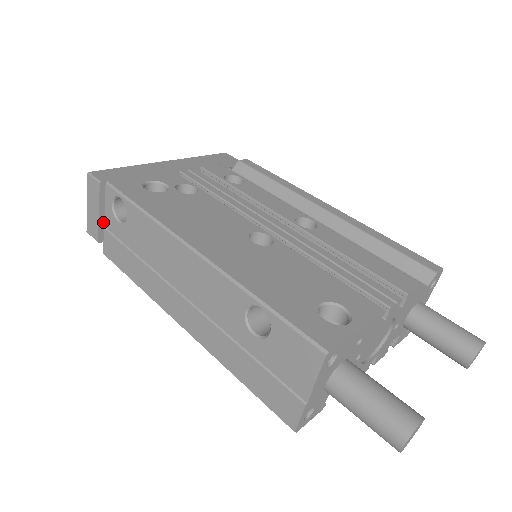
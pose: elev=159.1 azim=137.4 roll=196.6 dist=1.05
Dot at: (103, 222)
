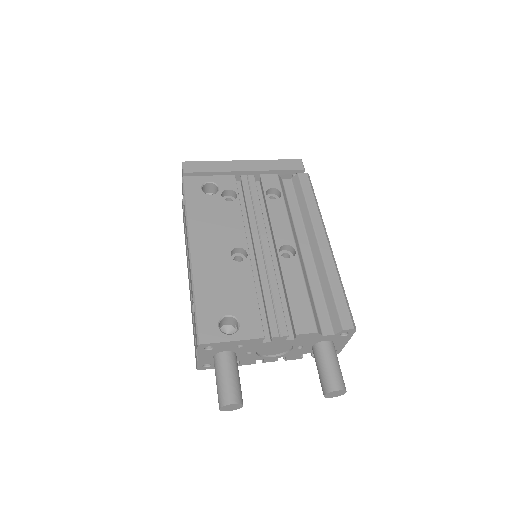
Dot at: occluded
